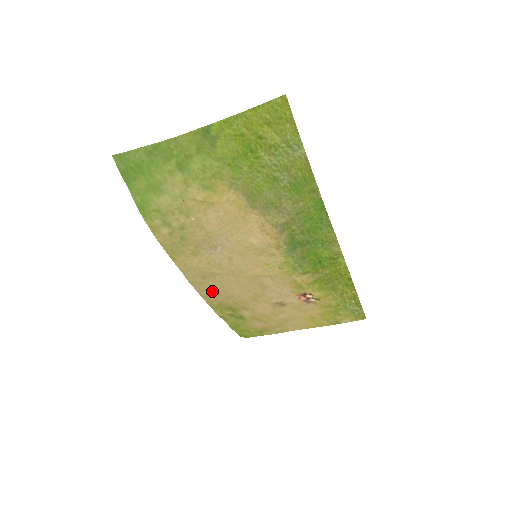
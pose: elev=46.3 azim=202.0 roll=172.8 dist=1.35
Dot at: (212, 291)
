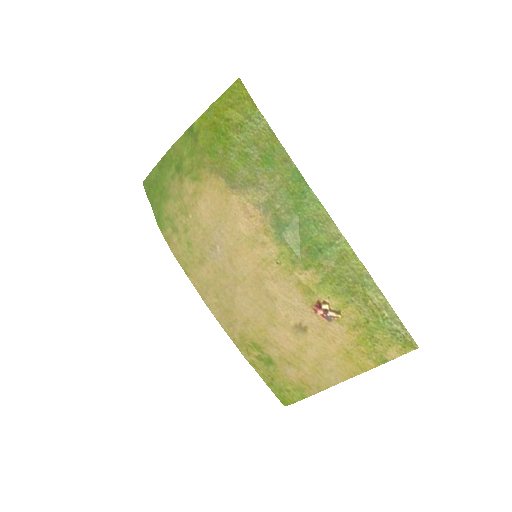
Dot at: (228, 315)
